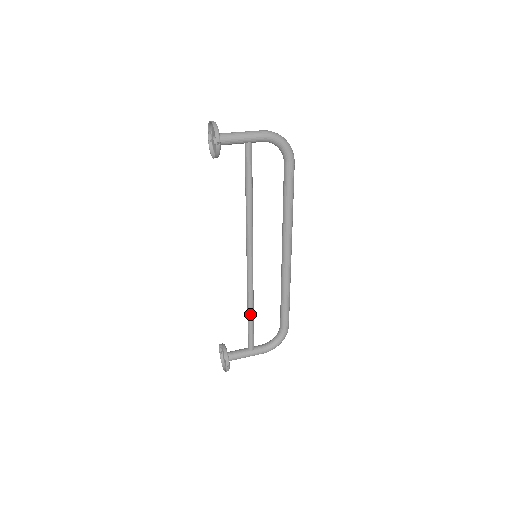
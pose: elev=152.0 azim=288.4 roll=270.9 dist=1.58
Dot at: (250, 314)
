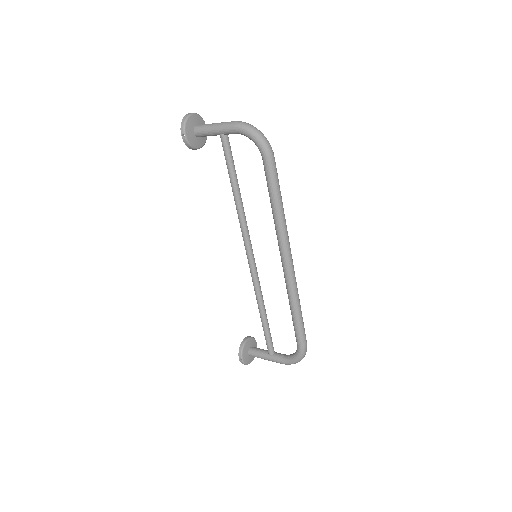
Dot at: (260, 316)
